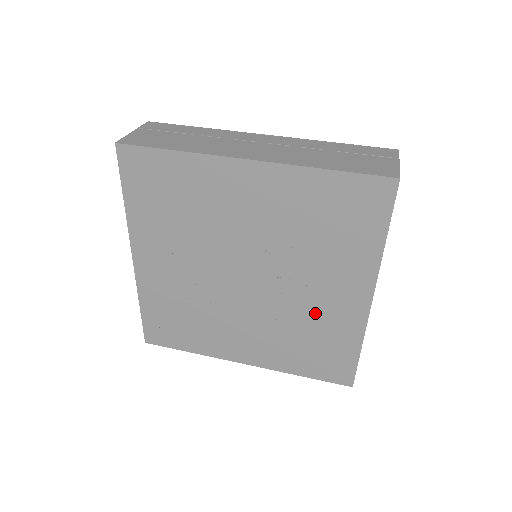
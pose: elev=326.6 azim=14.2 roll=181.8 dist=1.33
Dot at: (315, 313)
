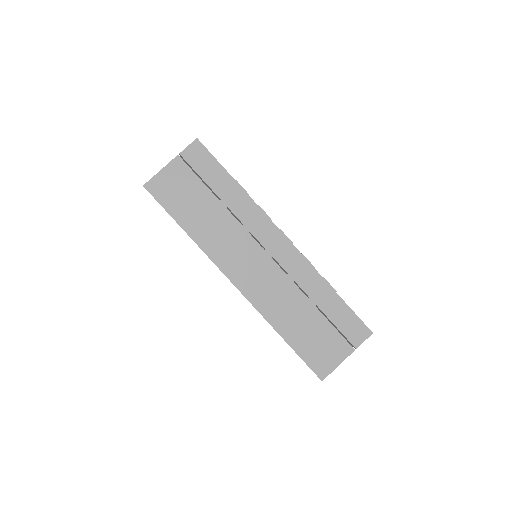
Dot at: occluded
